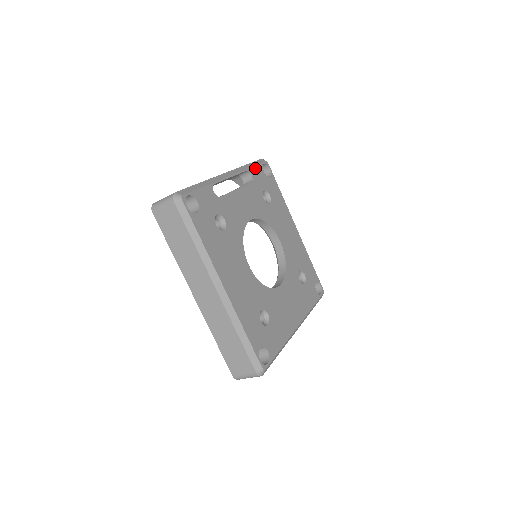
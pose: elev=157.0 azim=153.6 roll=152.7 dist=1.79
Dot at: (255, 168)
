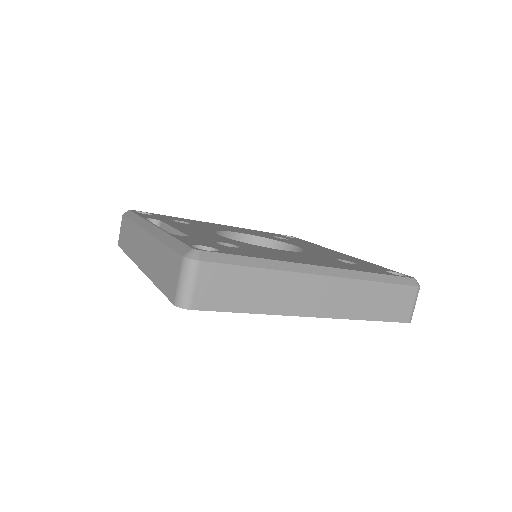
Dot at: (140, 215)
